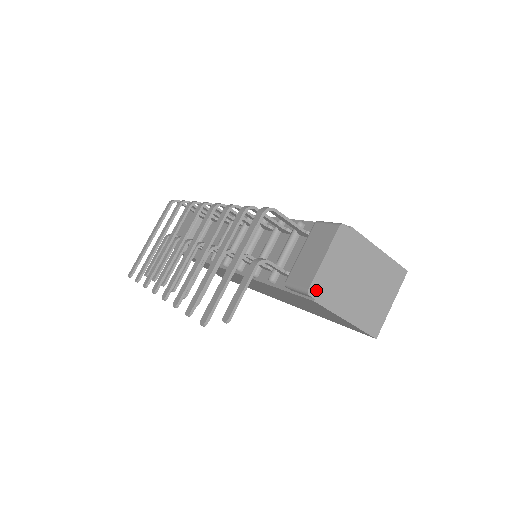
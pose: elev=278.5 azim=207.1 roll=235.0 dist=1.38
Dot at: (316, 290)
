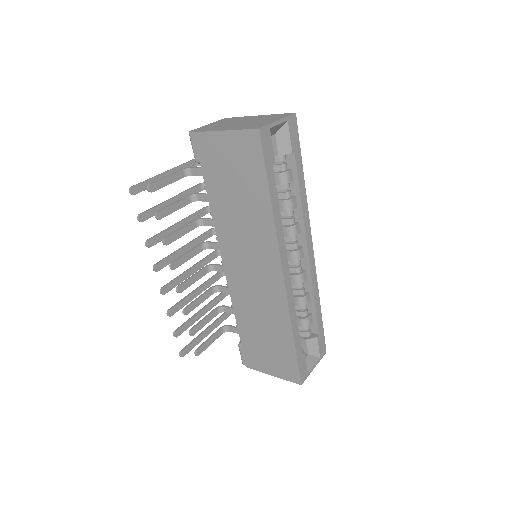
Dot at: occluded
